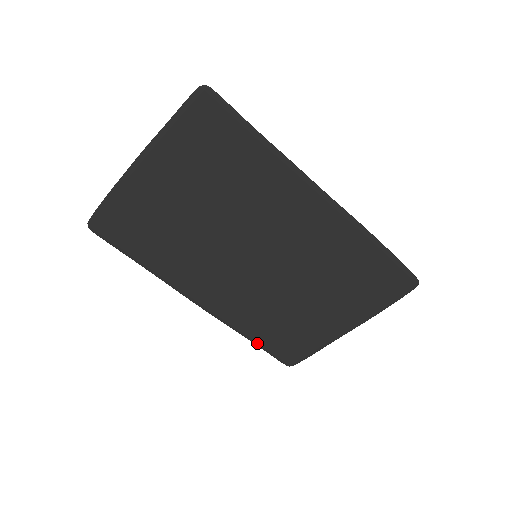
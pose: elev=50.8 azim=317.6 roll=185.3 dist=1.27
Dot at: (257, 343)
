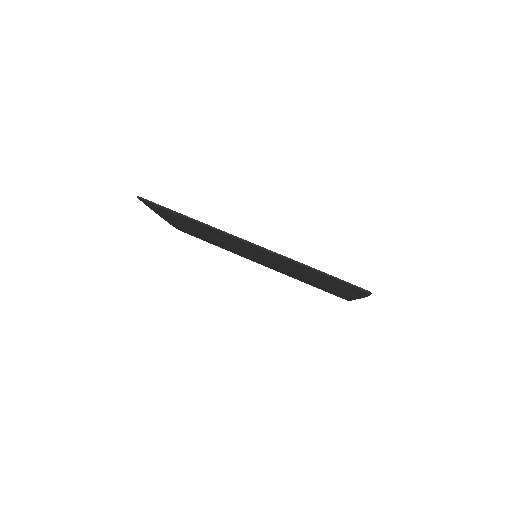
Dot at: (313, 286)
